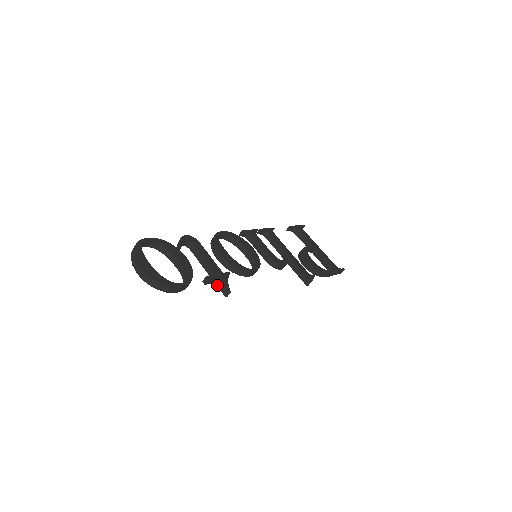
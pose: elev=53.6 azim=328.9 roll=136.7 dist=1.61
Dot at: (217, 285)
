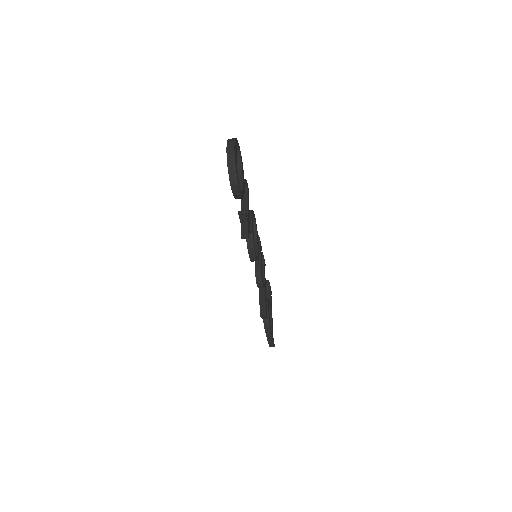
Dot at: (242, 226)
